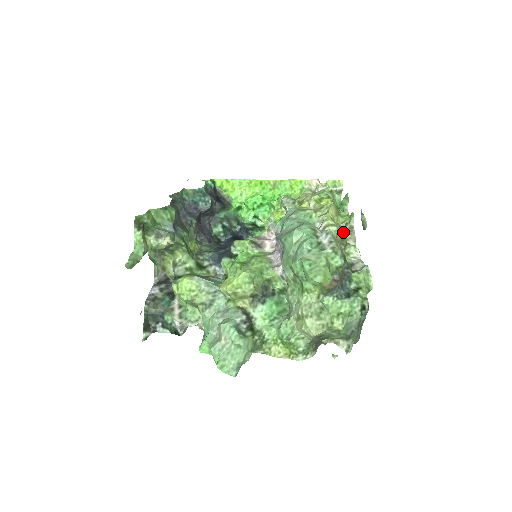
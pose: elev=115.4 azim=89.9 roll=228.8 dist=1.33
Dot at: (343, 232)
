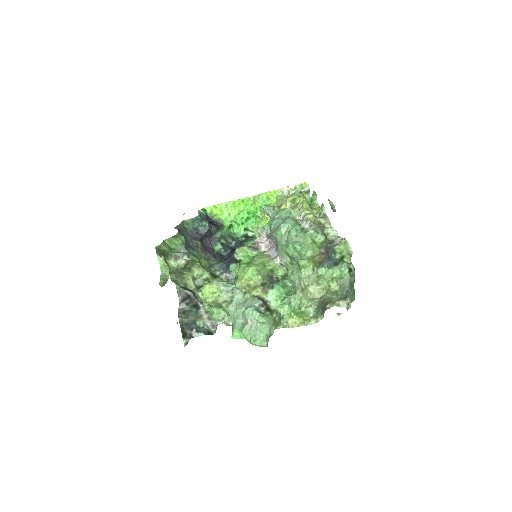
Dot at: (319, 219)
